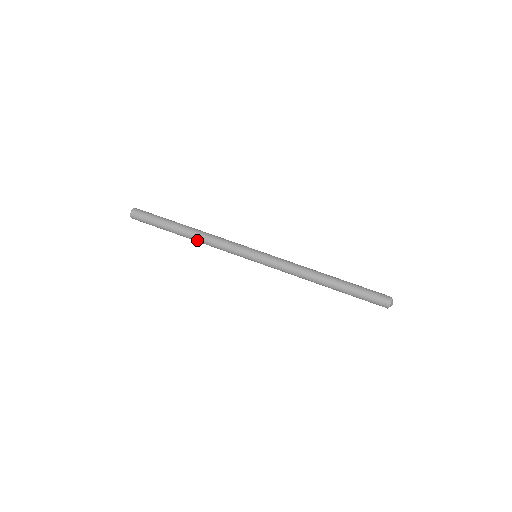
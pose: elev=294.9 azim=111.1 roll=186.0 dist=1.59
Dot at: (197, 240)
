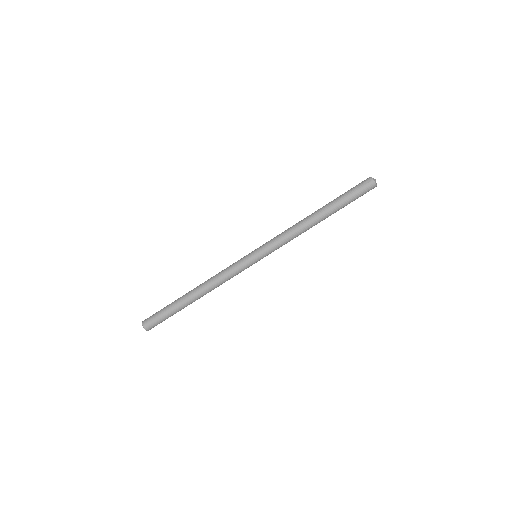
Dot at: occluded
